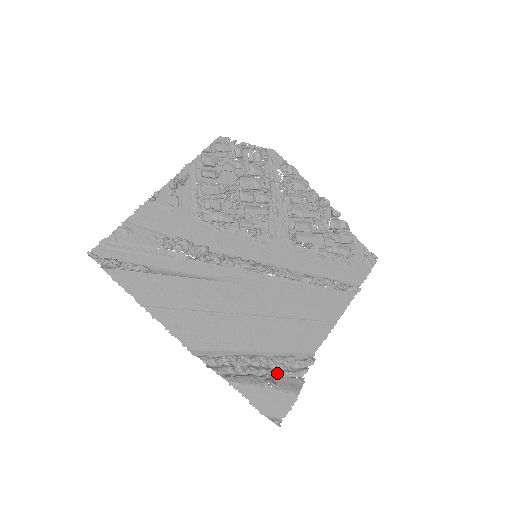
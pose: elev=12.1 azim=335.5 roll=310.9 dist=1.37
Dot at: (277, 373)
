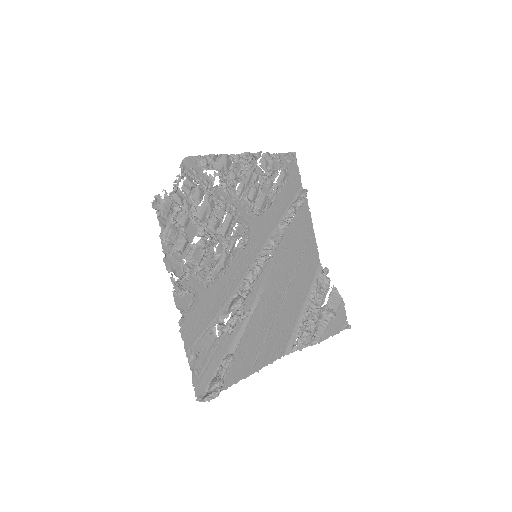
Dot at: (322, 302)
